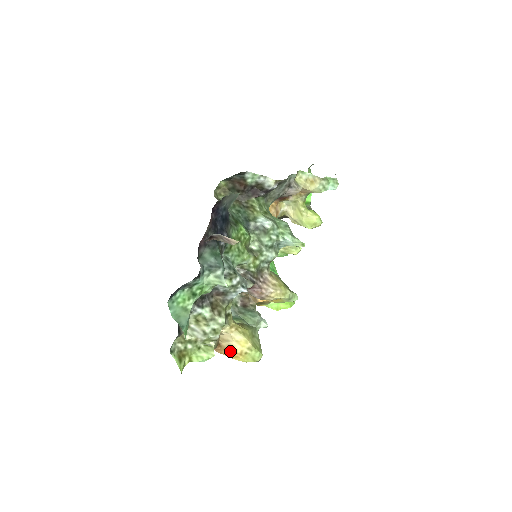
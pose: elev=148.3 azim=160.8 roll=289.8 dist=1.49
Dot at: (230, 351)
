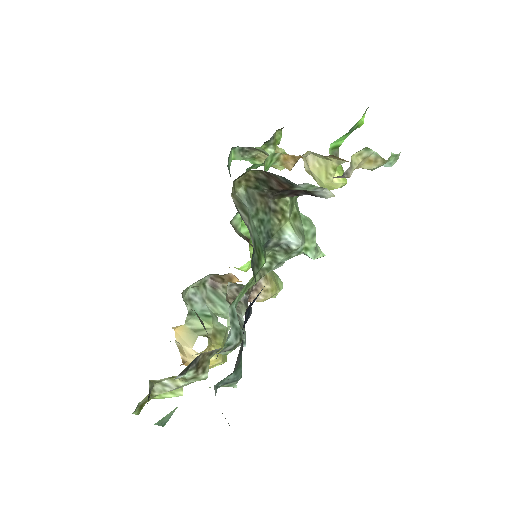
Dot at: occluded
